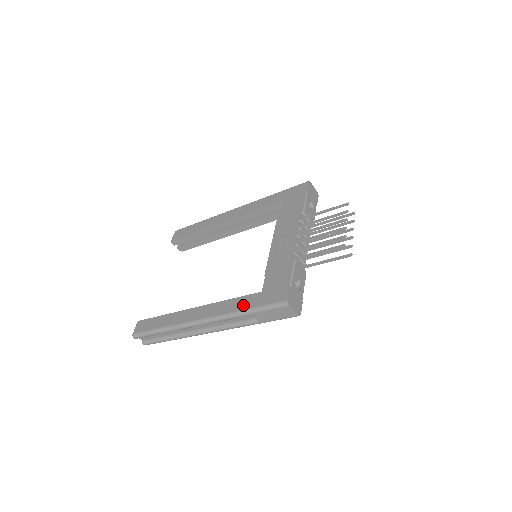
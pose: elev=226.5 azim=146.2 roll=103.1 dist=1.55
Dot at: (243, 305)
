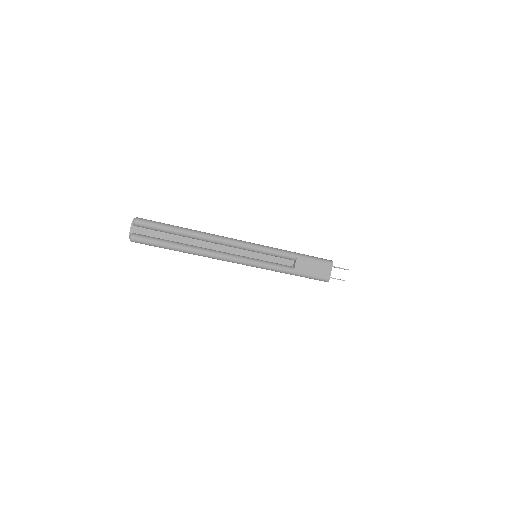
Dot at: occluded
